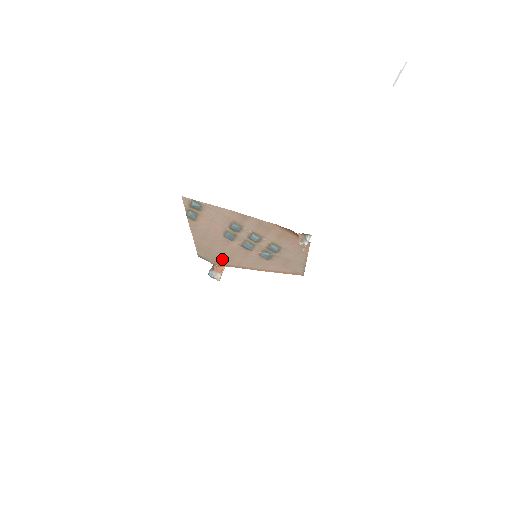
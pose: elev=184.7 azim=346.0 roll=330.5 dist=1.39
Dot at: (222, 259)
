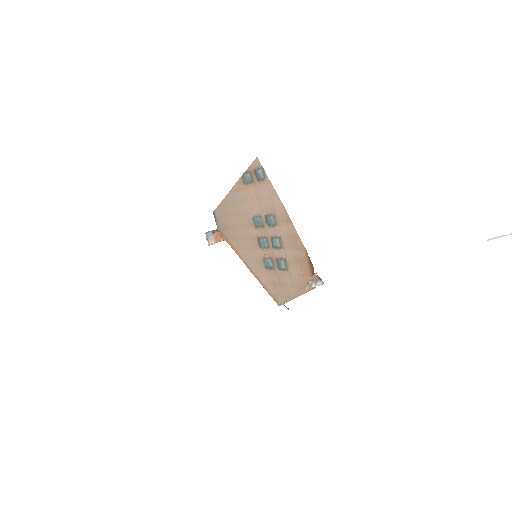
Dot at: (230, 232)
